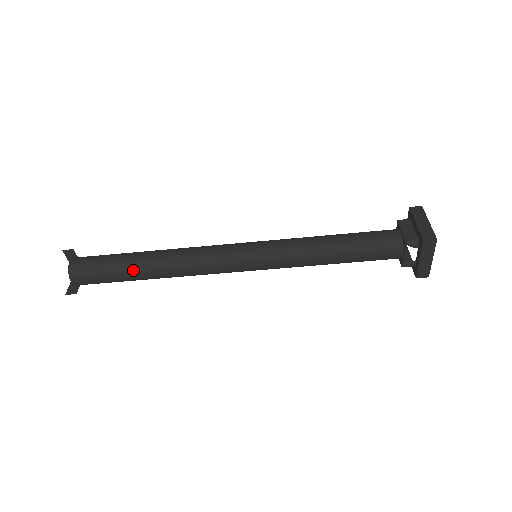
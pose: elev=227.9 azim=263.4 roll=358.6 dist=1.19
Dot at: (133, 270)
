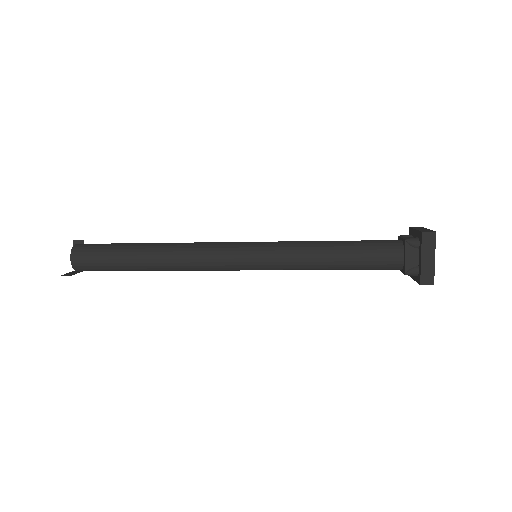
Dot at: (137, 270)
